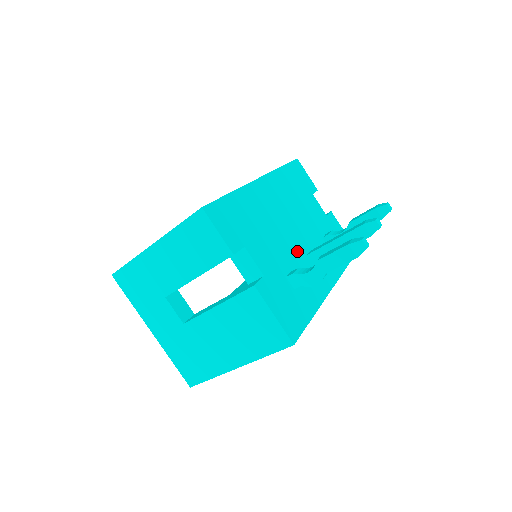
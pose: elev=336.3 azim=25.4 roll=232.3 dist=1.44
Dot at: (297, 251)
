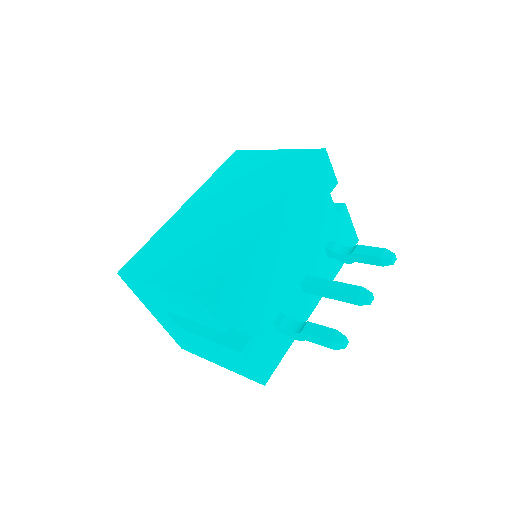
Dot at: (292, 285)
